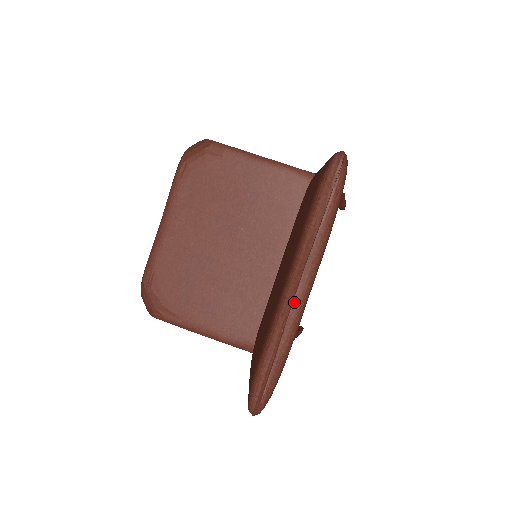
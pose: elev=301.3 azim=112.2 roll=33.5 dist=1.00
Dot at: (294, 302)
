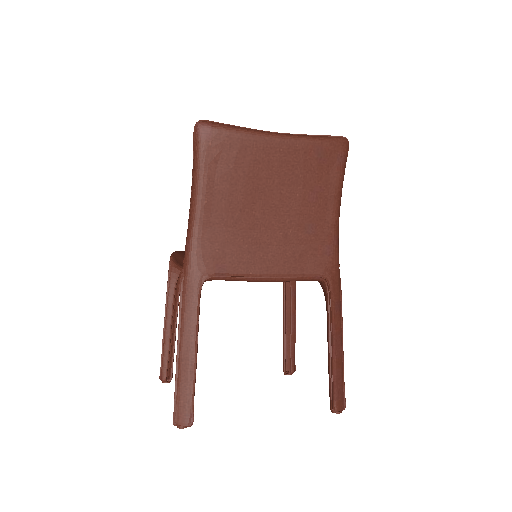
Dot at: (268, 132)
